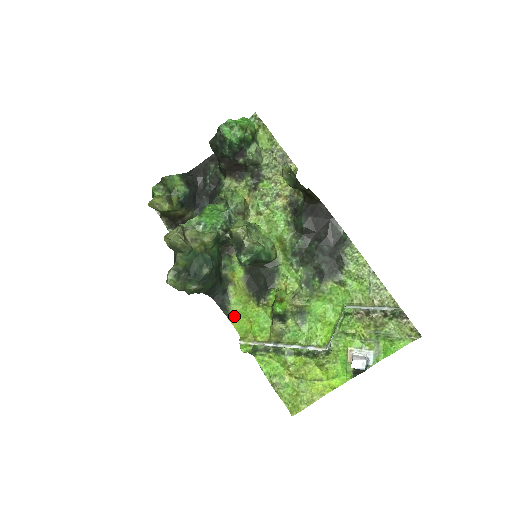
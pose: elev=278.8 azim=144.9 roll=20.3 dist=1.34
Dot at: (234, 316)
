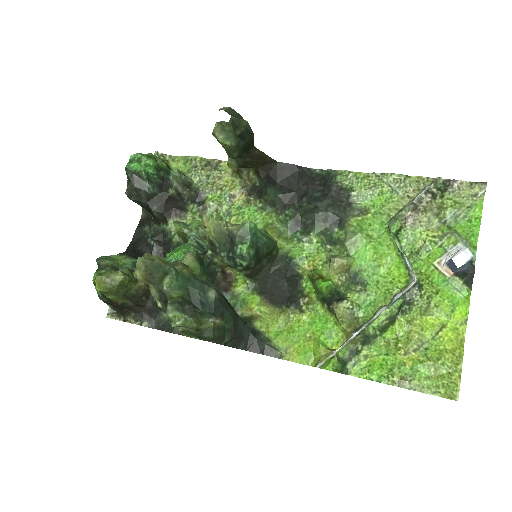
Dot at: (286, 350)
